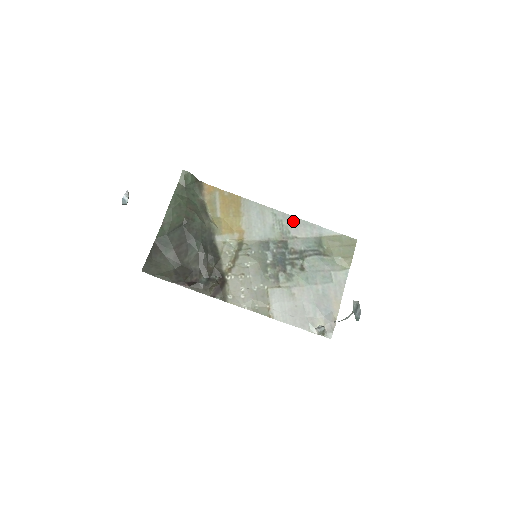
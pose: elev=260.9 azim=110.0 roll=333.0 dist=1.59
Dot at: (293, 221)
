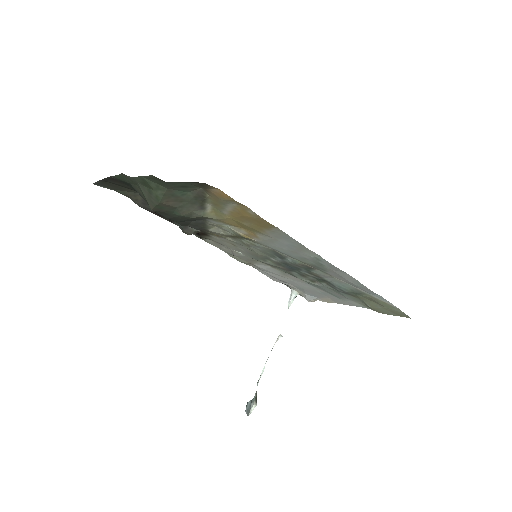
Dot at: (341, 274)
